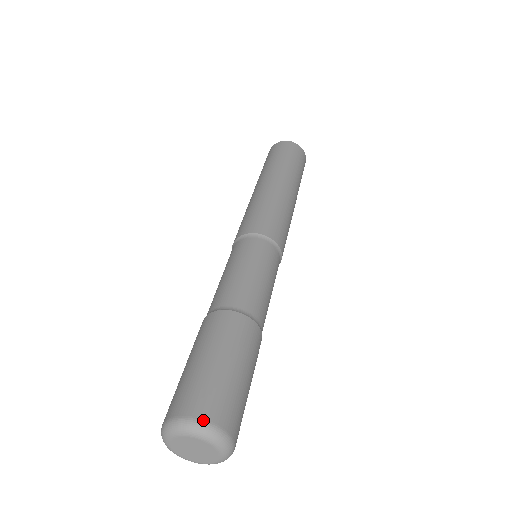
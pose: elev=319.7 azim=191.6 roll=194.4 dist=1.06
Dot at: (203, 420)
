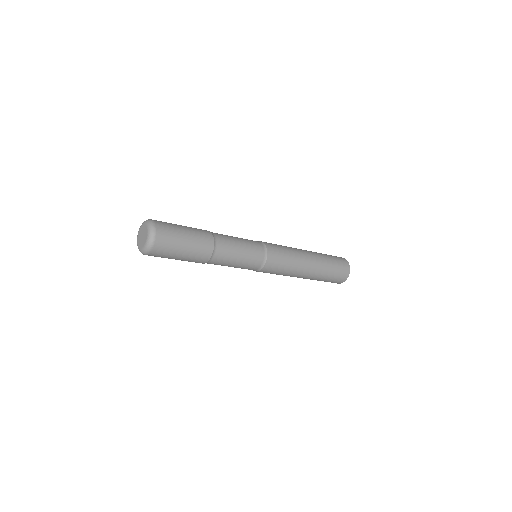
Dot at: occluded
